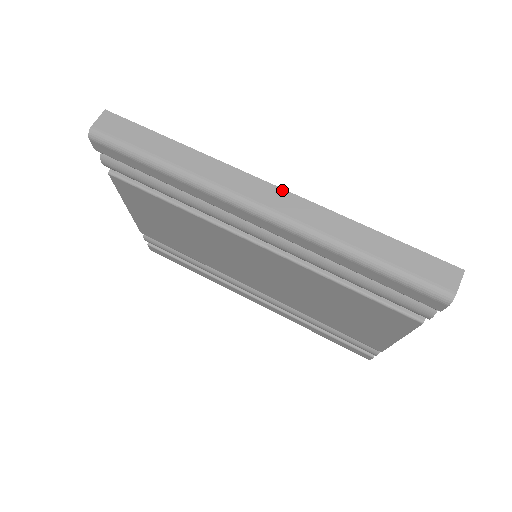
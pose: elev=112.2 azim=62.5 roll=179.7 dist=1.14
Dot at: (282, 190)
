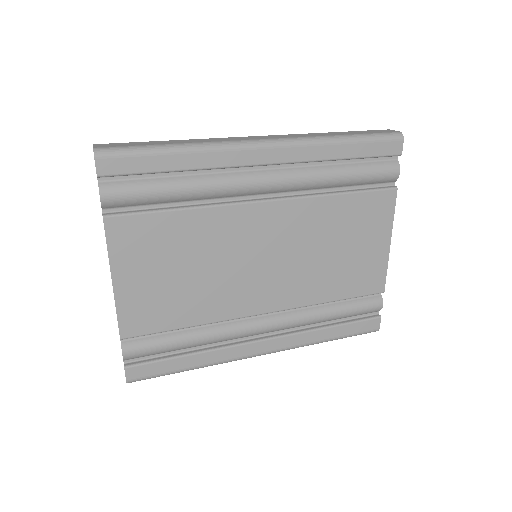
Dot at: (267, 136)
